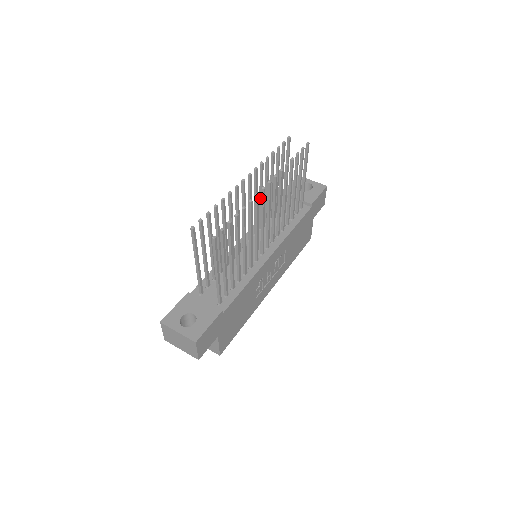
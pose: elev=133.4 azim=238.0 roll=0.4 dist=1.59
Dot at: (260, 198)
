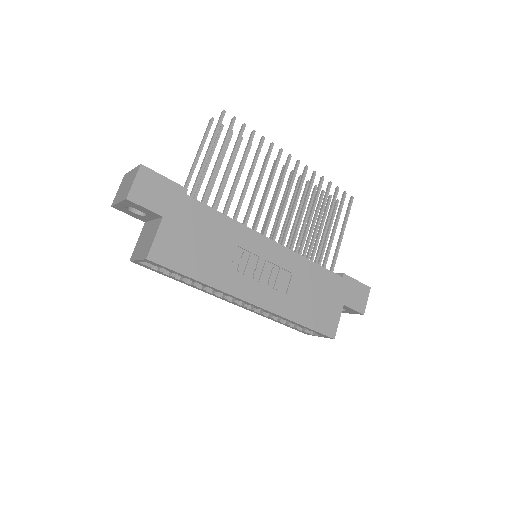
Dot at: (287, 213)
